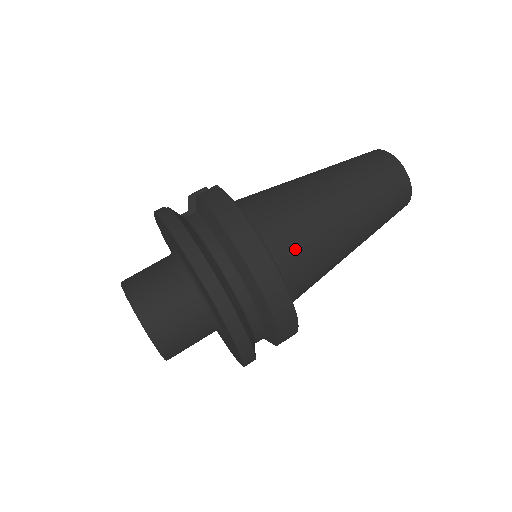
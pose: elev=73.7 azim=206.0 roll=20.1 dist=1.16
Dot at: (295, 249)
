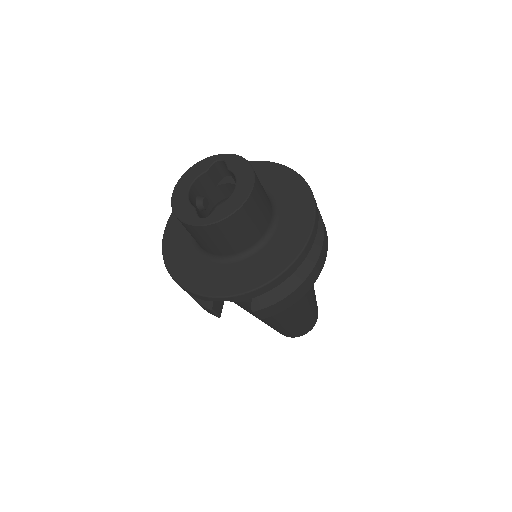
Dot at: occluded
